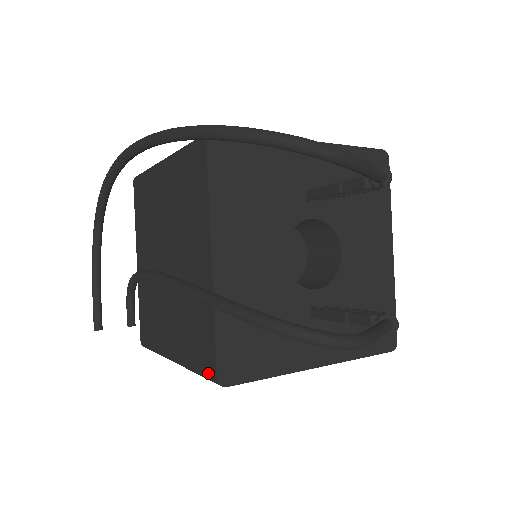
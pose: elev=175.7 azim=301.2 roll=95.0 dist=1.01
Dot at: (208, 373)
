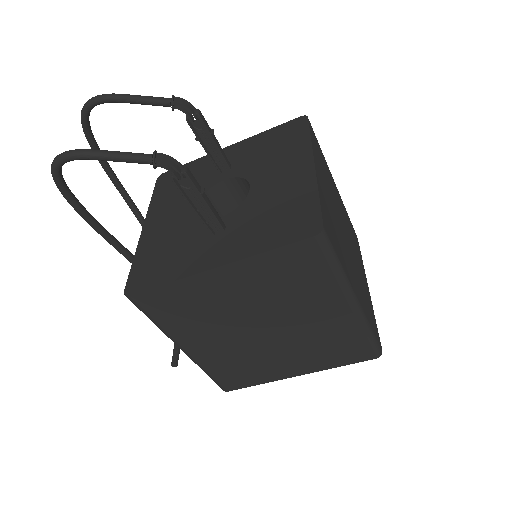
Dot at: occluded
